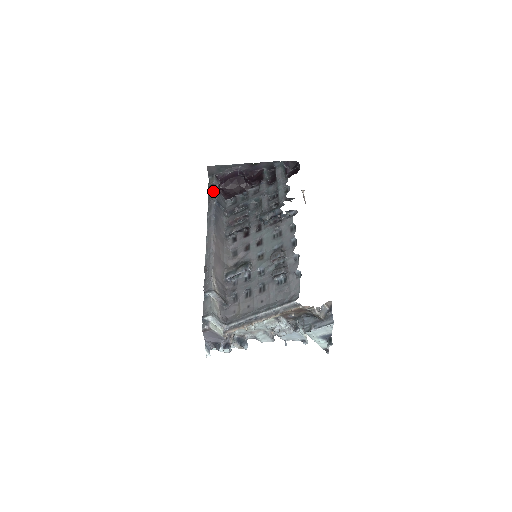
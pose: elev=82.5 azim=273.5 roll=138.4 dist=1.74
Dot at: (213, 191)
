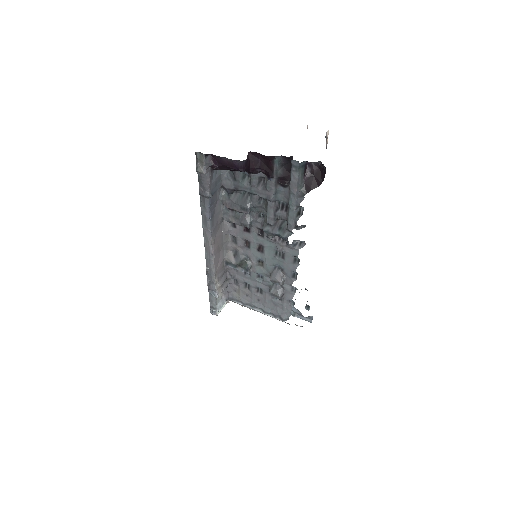
Dot at: (204, 177)
